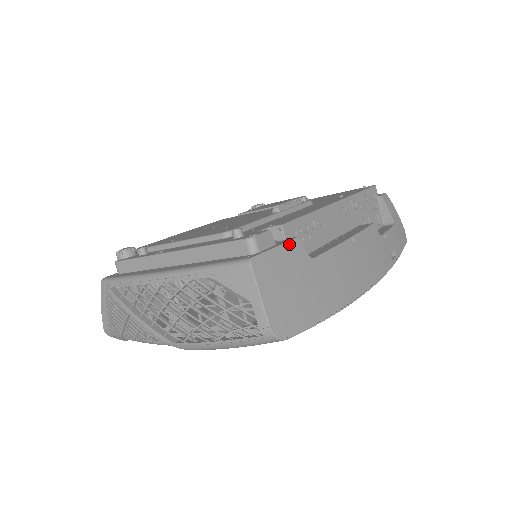
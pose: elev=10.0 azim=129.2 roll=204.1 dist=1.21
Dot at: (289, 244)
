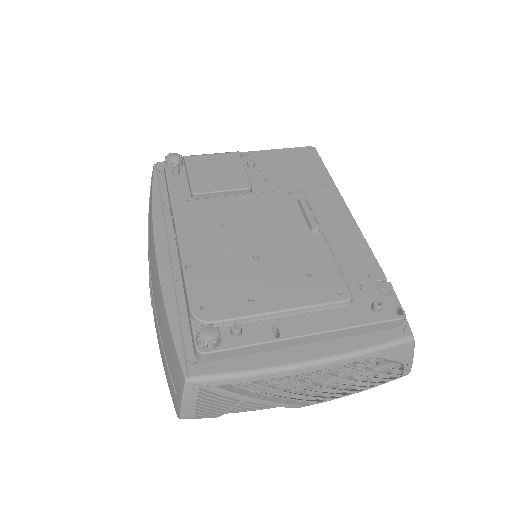
Dot at: (396, 296)
